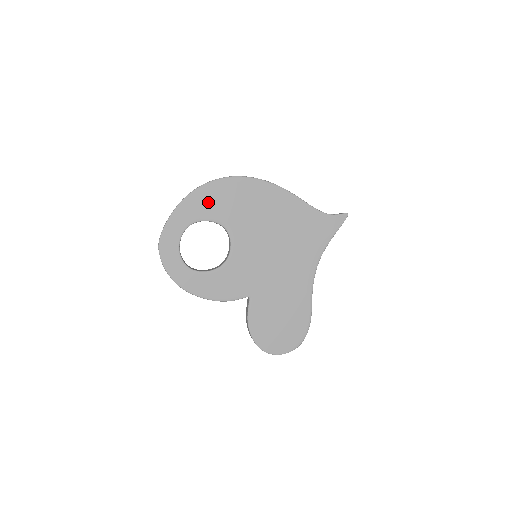
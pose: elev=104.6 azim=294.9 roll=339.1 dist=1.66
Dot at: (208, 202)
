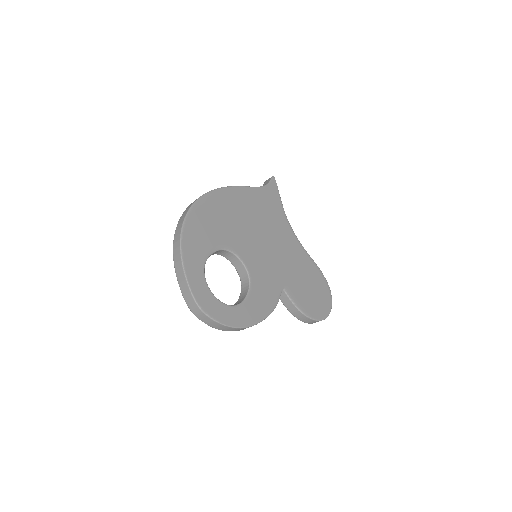
Dot at: (198, 238)
